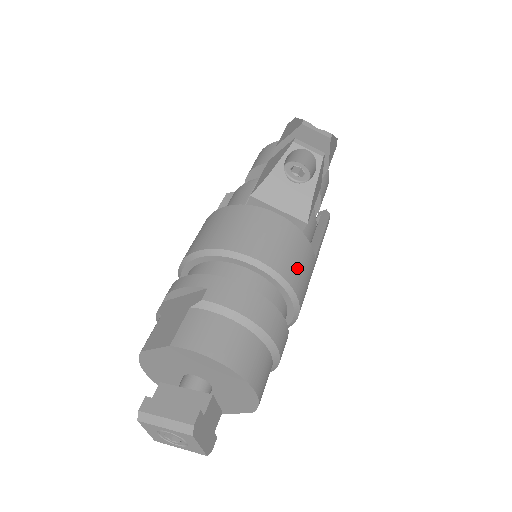
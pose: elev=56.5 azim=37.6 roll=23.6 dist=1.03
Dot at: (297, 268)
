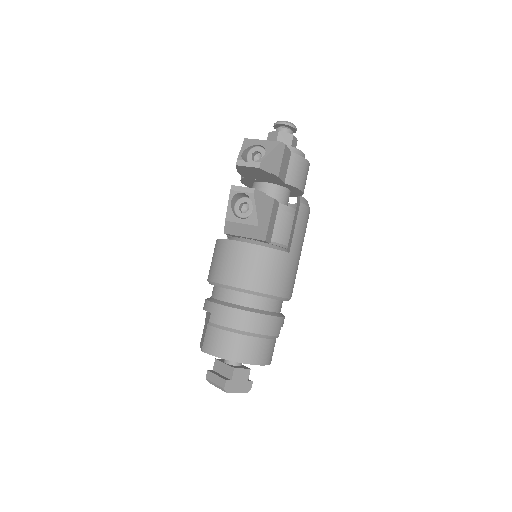
Dot at: (265, 277)
